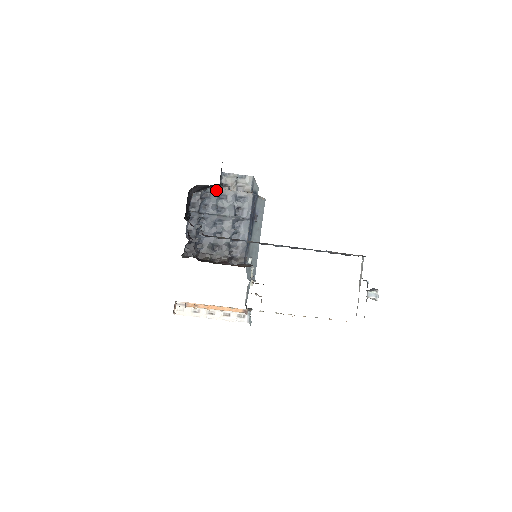
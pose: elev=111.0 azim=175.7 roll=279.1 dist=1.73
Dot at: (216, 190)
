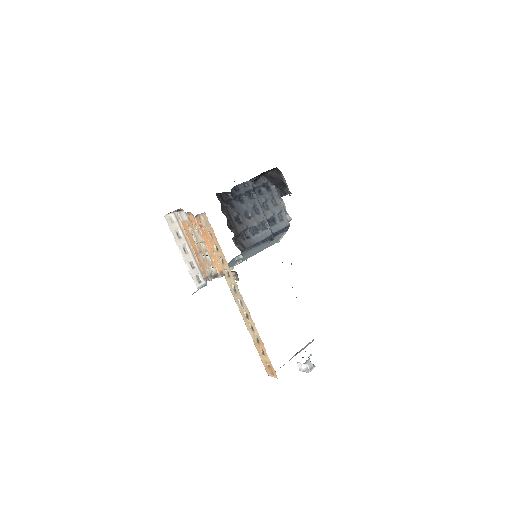
Dot at: (276, 193)
